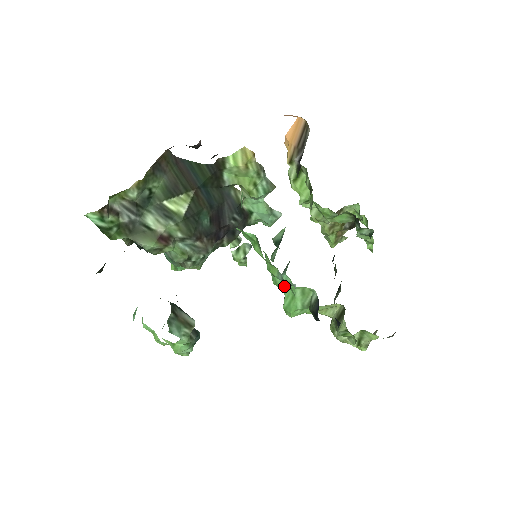
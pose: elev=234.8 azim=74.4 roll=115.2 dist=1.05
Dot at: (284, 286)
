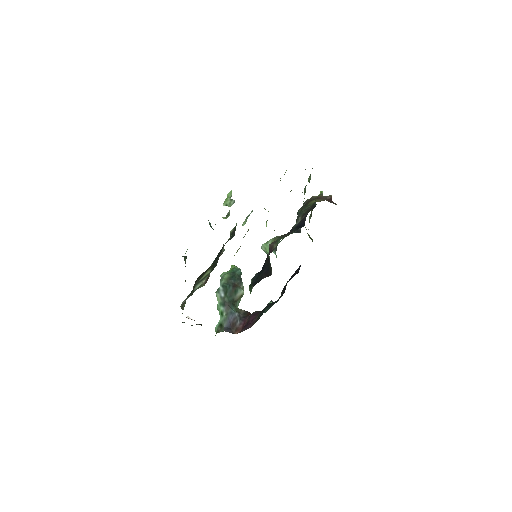
Dot at: occluded
